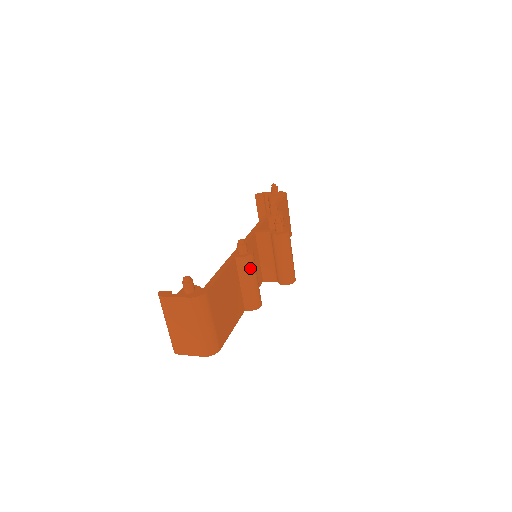
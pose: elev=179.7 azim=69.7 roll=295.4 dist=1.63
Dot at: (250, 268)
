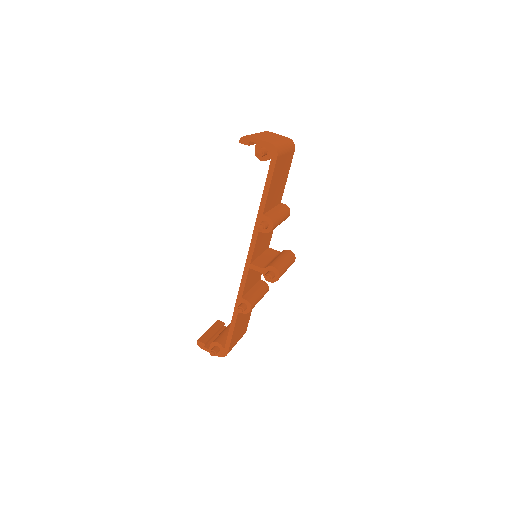
Dot at: occluded
